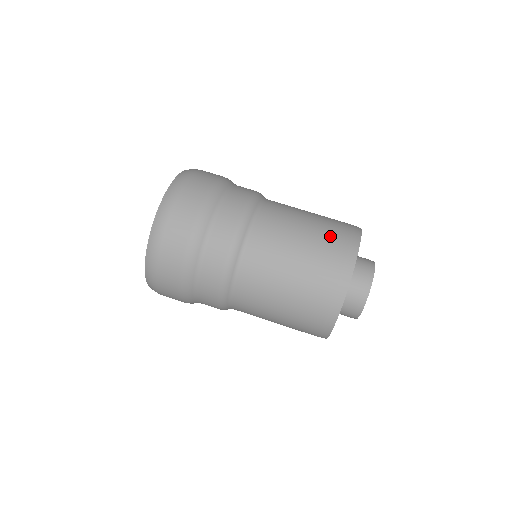
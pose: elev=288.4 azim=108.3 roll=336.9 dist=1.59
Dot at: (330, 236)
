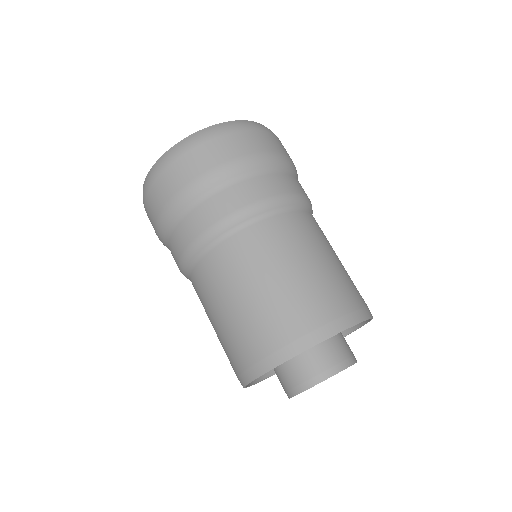
Dot at: occluded
